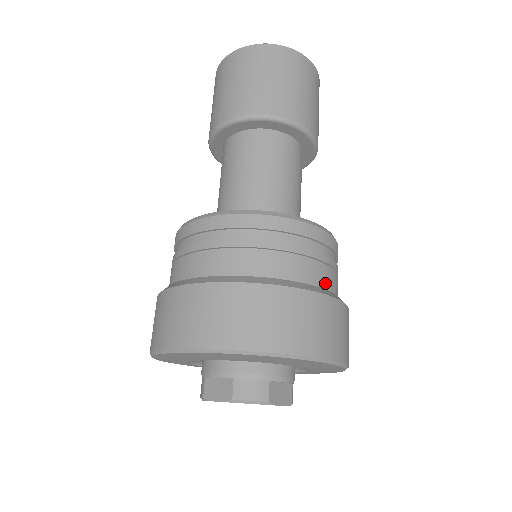
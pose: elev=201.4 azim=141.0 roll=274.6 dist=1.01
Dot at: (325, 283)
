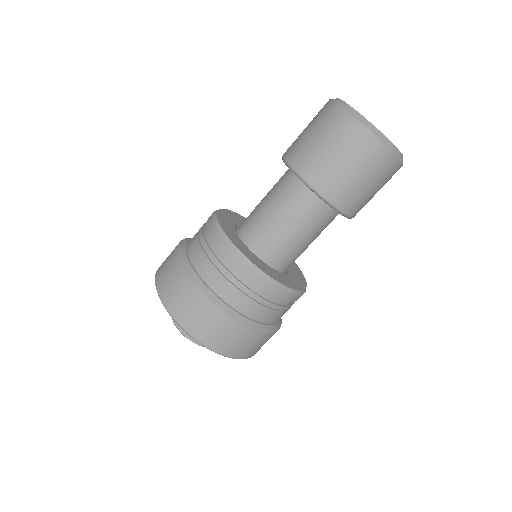
Dot at: occluded
